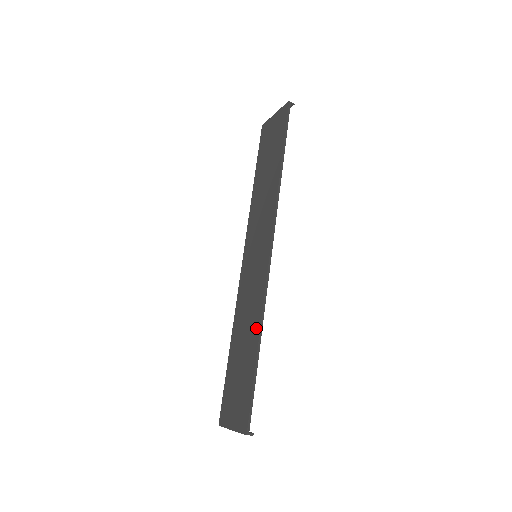
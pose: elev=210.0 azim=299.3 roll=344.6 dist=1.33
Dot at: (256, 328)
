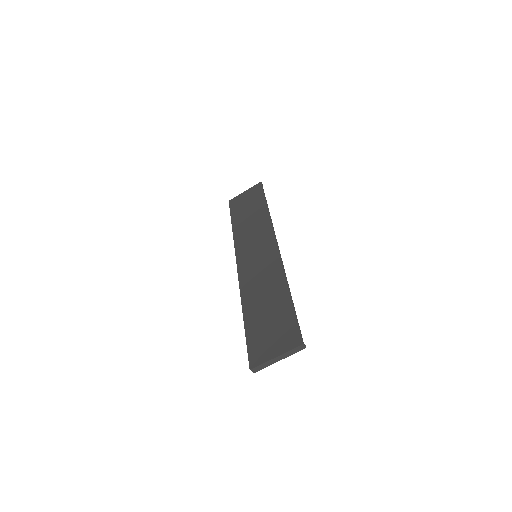
Dot at: (281, 284)
